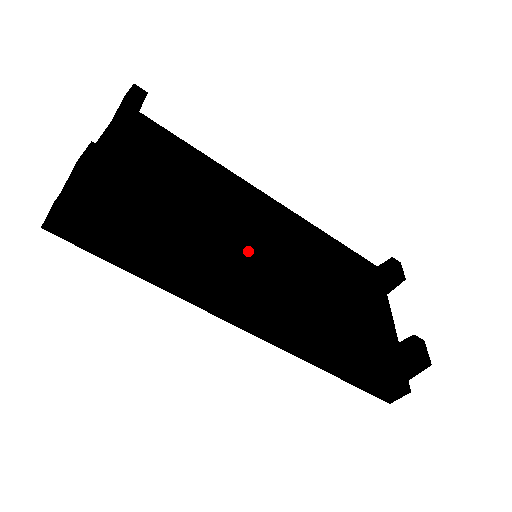
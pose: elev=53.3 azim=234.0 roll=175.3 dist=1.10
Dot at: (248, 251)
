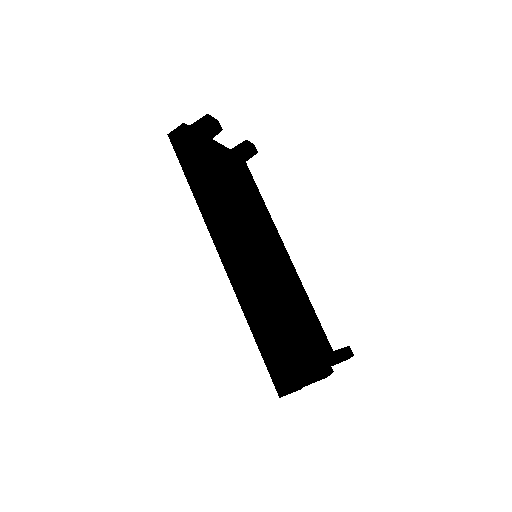
Dot at: (253, 249)
